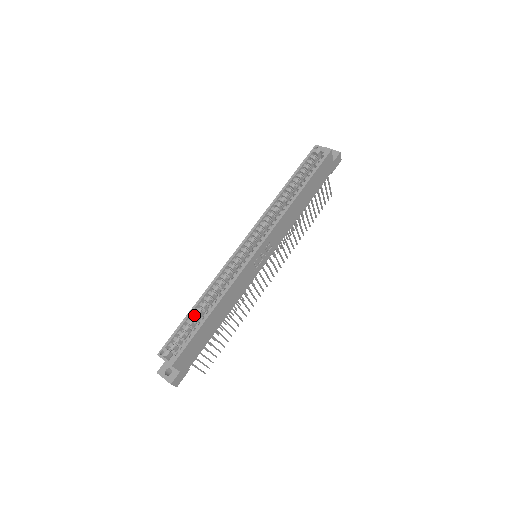
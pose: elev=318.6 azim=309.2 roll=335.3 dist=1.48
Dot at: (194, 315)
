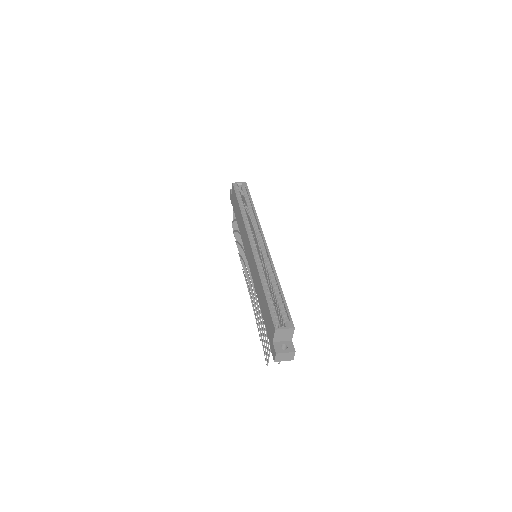
Dot at: (269, 295)
